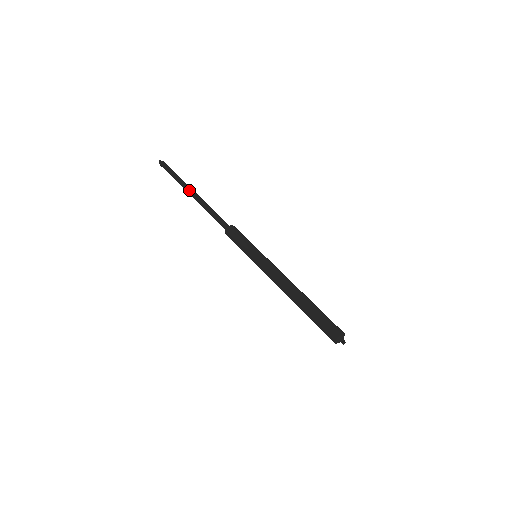
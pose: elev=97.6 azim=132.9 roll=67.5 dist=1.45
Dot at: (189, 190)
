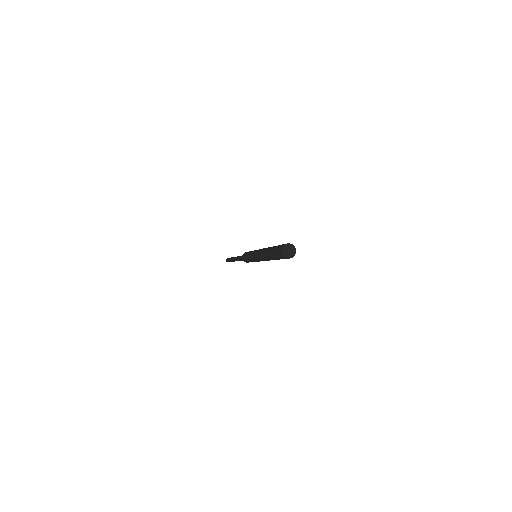
Dot at: (233, 258)
